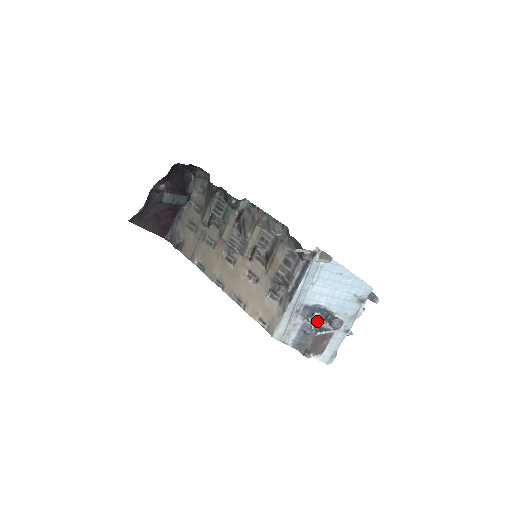
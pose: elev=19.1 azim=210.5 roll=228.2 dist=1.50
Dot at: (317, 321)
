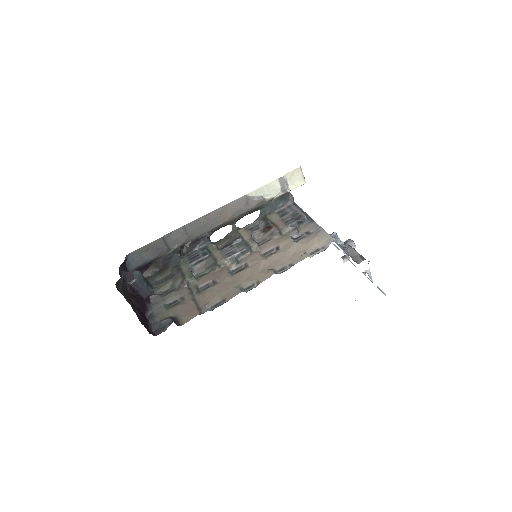
Dot at: (340, 241)
